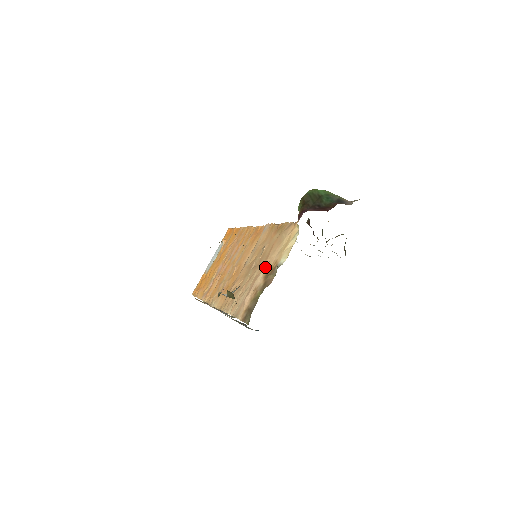
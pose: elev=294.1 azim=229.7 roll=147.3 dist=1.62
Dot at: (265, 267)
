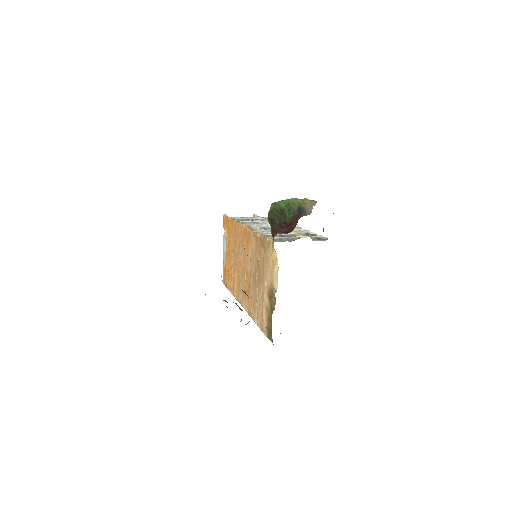
Dot at: (265, 286)
